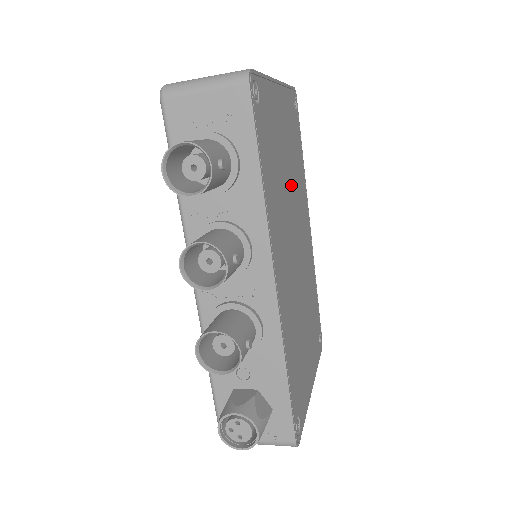
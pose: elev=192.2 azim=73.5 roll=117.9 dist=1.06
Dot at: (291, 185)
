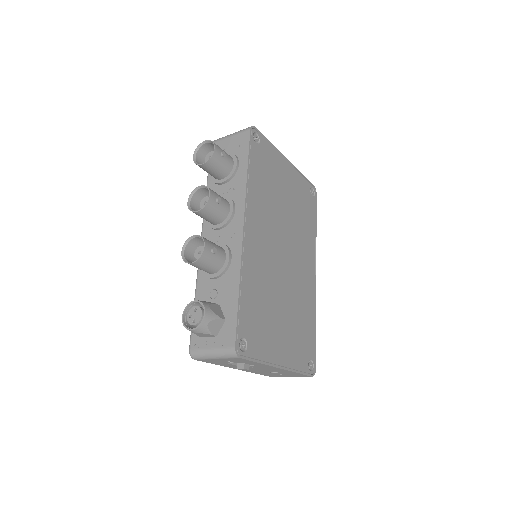
Dot at: (289, 218)
